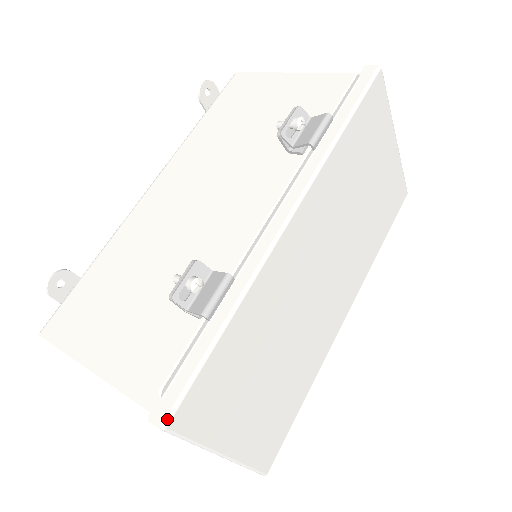
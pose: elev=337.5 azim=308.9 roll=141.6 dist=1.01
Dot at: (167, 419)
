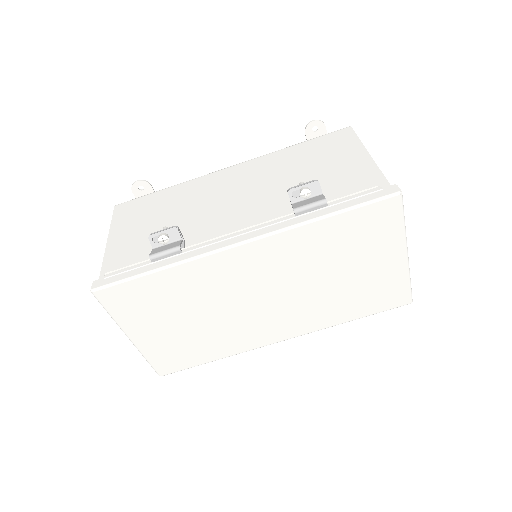
Dot at: (96, 289)
